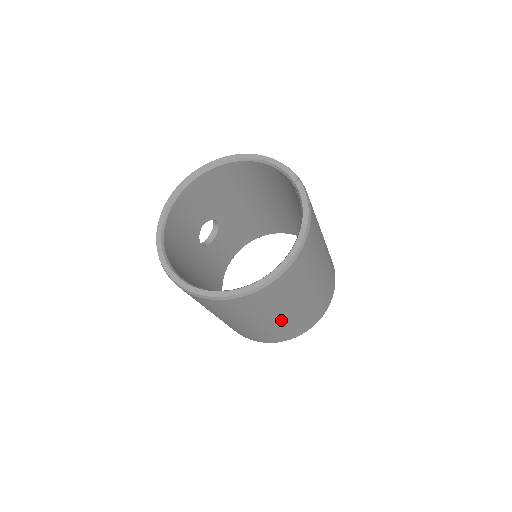
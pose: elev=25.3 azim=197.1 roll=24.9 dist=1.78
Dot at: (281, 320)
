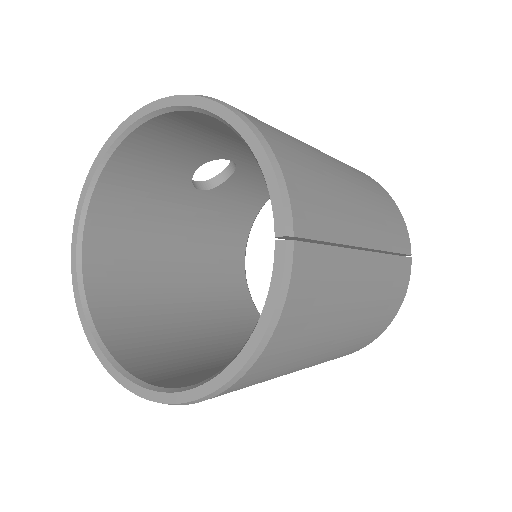
Dot at: occluded
